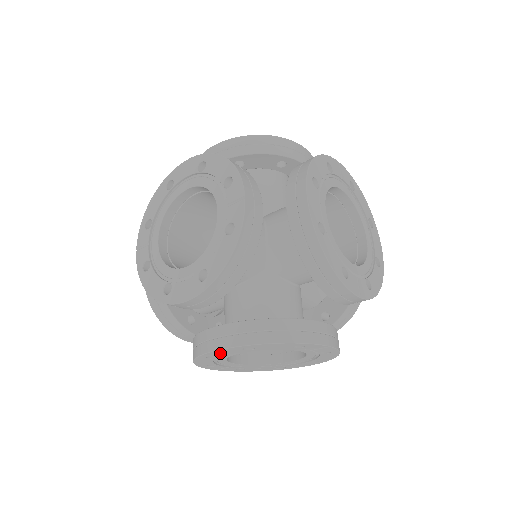
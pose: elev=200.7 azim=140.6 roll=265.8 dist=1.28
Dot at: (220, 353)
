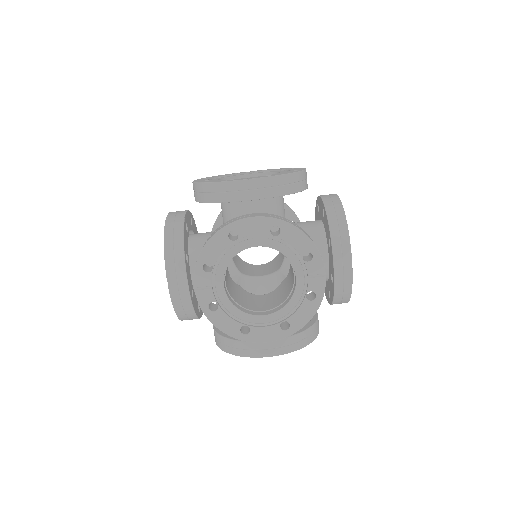
Dot at: occluded
